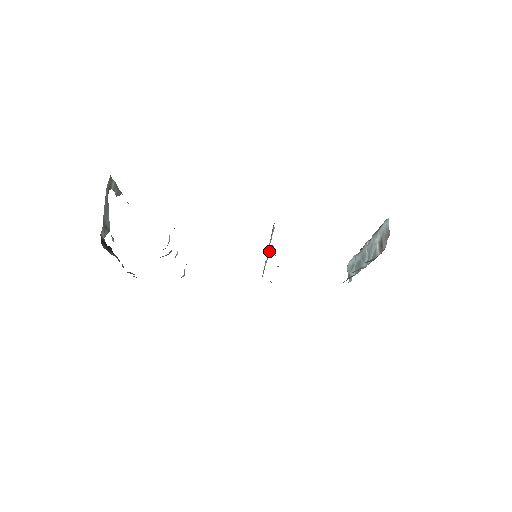
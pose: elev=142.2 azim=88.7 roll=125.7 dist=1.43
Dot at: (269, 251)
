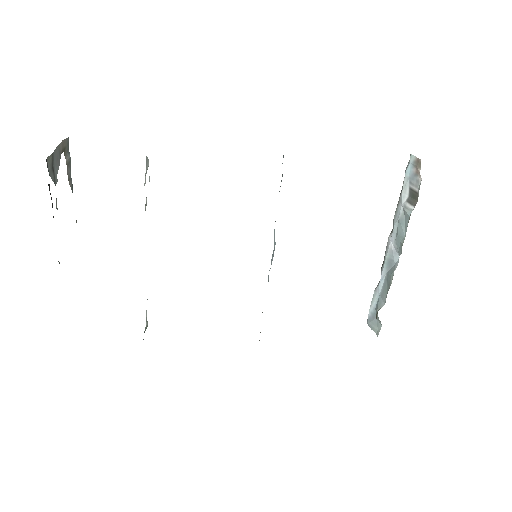
Dot at: (274, 240)
